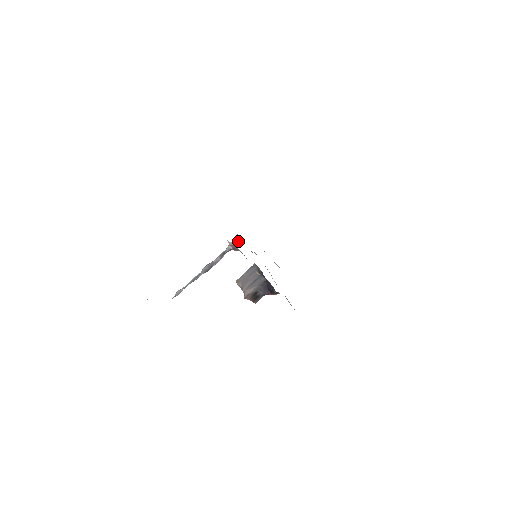
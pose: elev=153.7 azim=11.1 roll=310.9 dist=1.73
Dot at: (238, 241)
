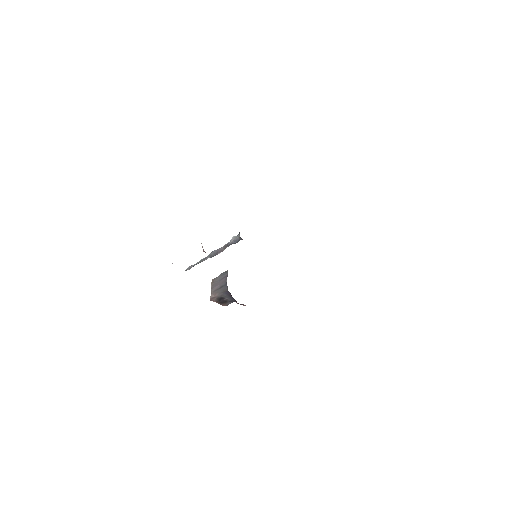
Dot at: (239, 238)
